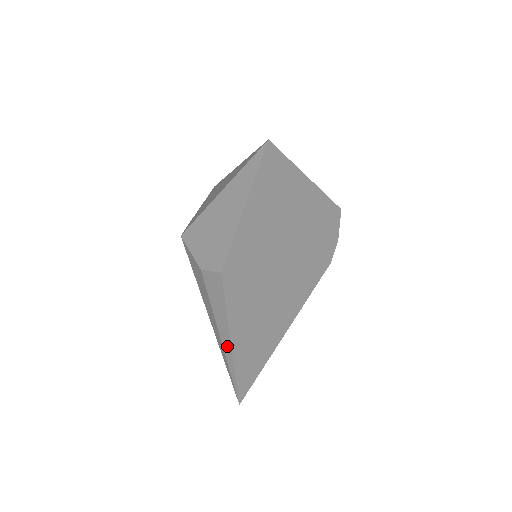
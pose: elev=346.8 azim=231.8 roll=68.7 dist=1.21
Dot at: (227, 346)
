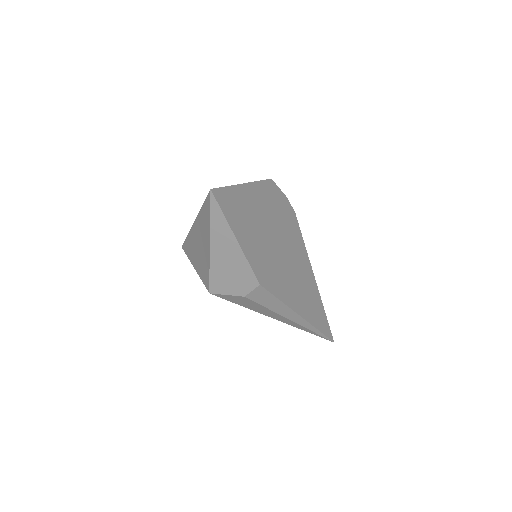
Dot at: (298, 320)
